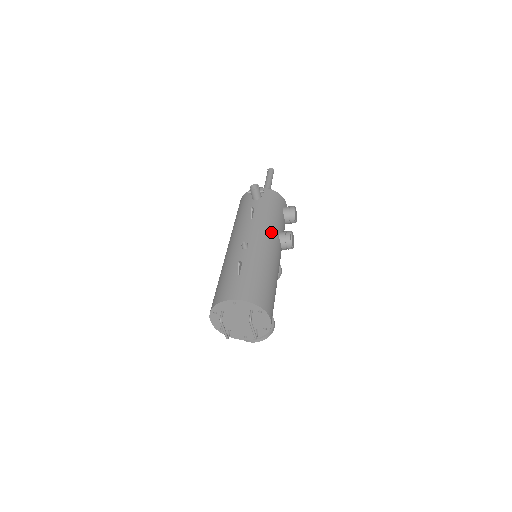
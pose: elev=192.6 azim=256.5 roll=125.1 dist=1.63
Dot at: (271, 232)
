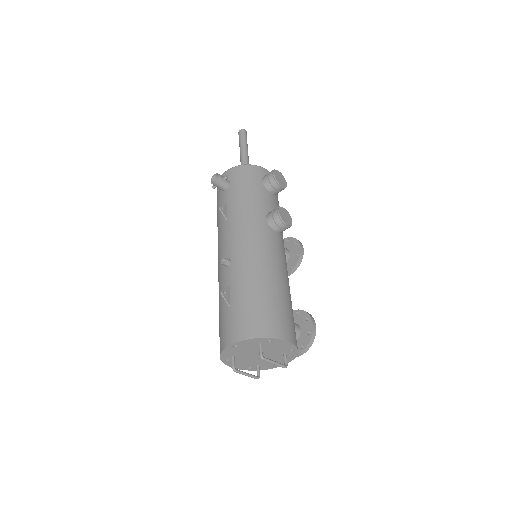
Dot at: (253, 224)
